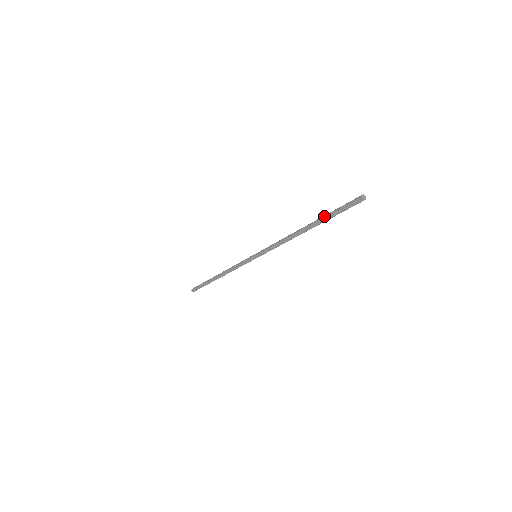
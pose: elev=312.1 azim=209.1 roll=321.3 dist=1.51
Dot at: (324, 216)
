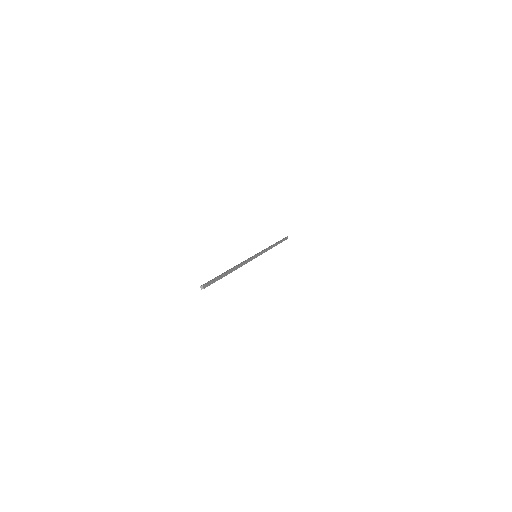
Dot at: occluded
